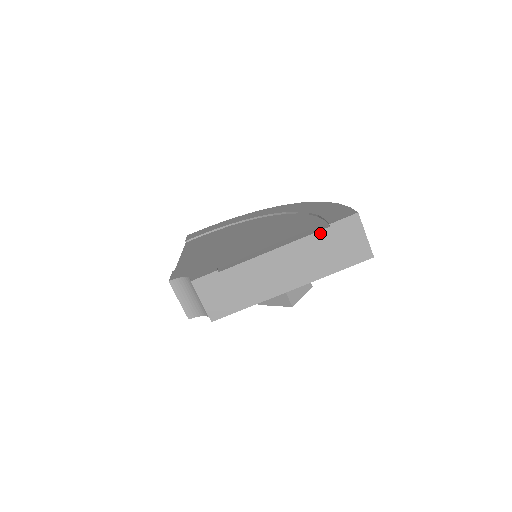
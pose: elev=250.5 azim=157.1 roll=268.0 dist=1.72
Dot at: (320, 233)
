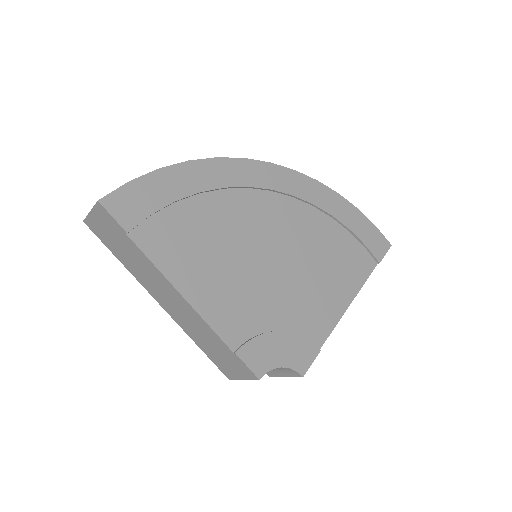
Dot at: (371, 271)
